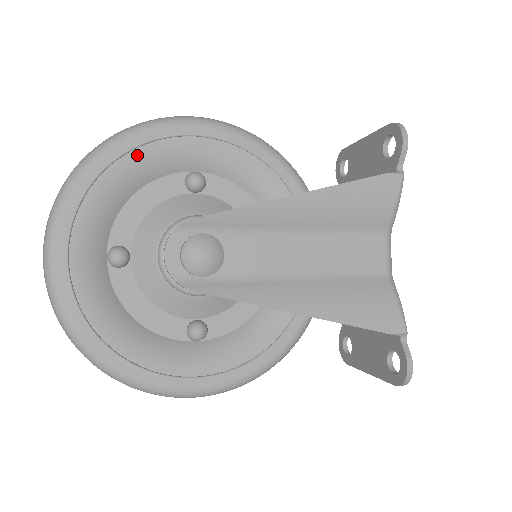
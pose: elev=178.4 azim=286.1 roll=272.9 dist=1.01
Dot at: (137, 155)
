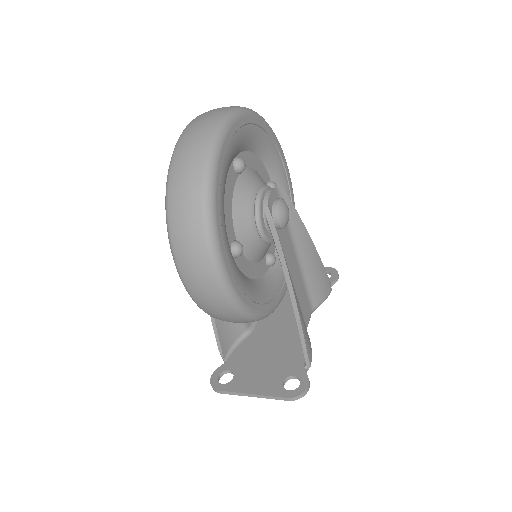
Dot at: (272, 144)
